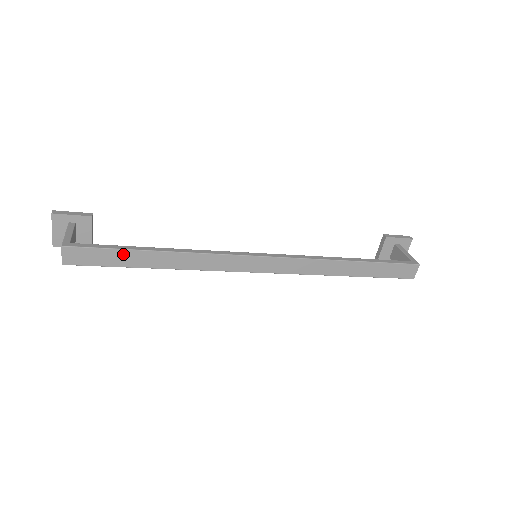
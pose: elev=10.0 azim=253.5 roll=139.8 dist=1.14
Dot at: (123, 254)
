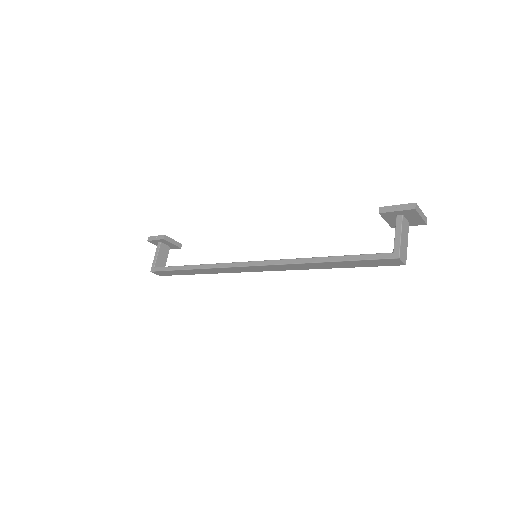
Dot at: (177, 271)
